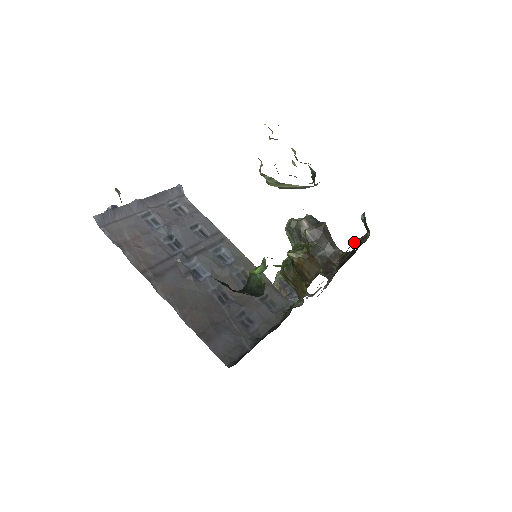
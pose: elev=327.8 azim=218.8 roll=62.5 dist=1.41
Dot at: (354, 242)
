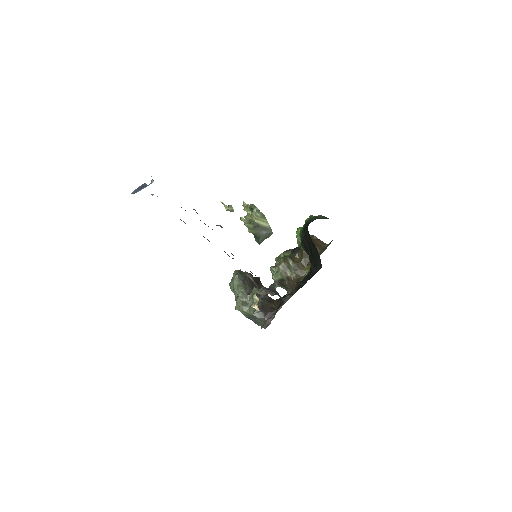
Dot at: occluded
